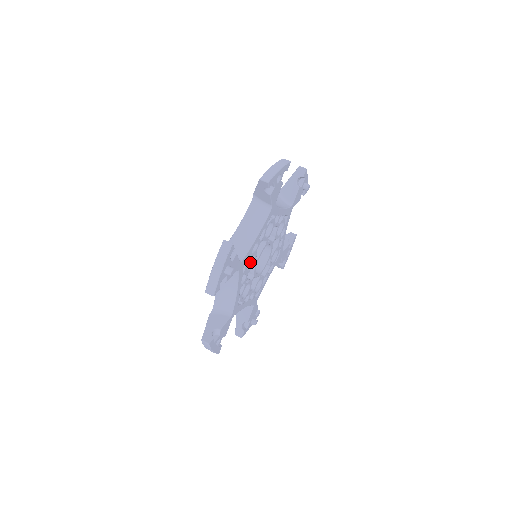
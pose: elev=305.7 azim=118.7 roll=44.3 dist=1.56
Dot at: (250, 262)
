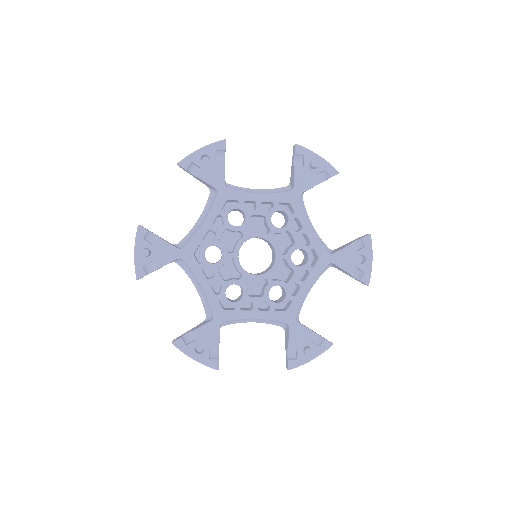
Dot at: (222, 256)
